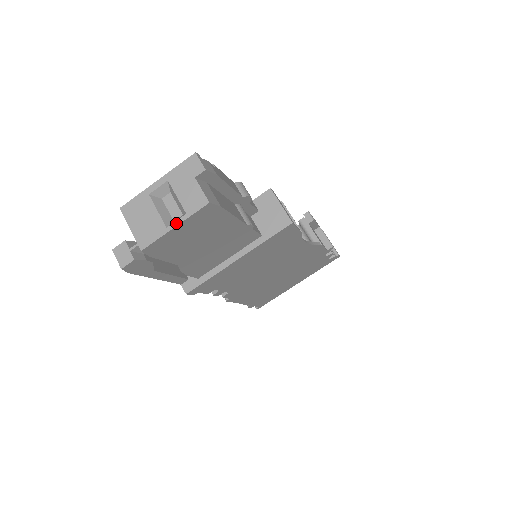
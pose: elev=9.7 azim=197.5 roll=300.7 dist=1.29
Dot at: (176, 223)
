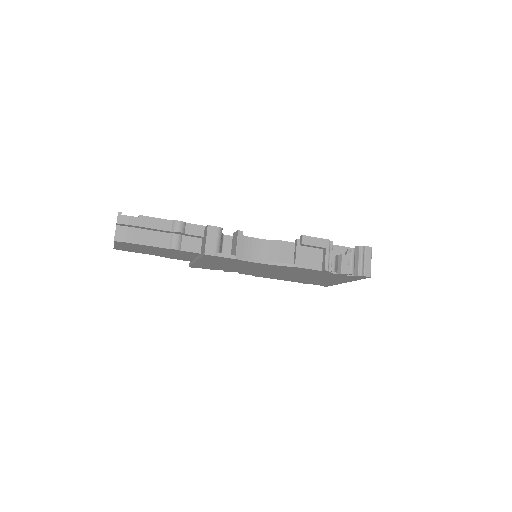
Dot at: (114, 244)
